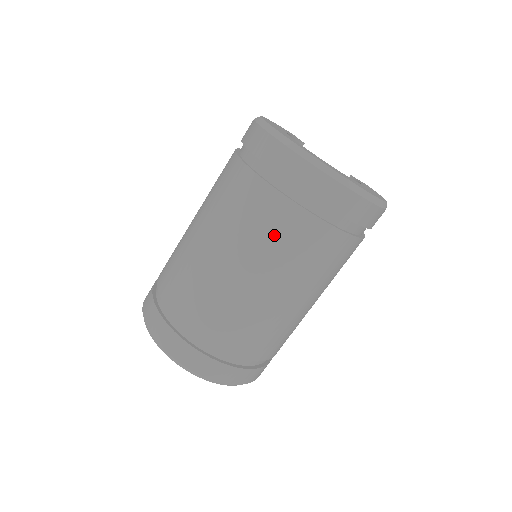
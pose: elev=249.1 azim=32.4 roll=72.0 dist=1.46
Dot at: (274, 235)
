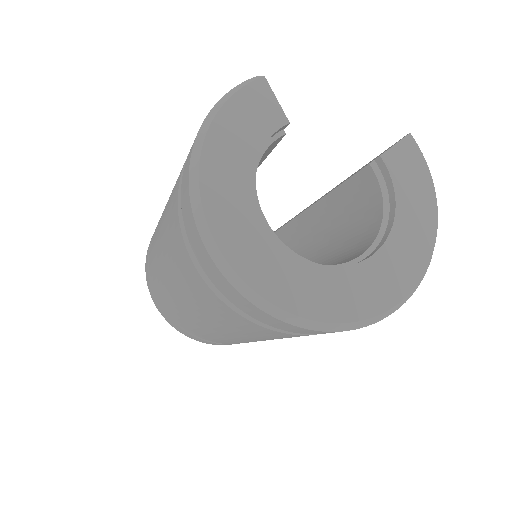
Dot at: (276, 337)
